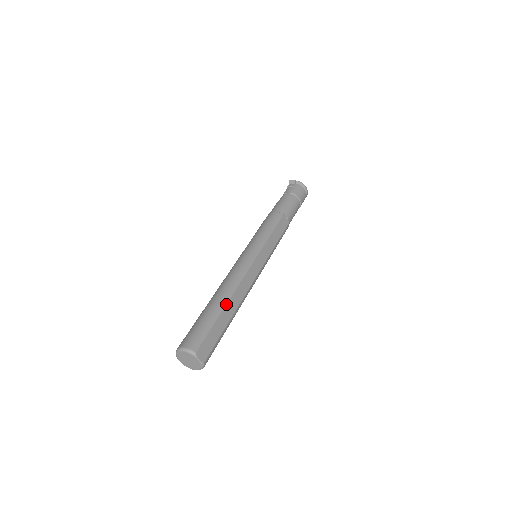
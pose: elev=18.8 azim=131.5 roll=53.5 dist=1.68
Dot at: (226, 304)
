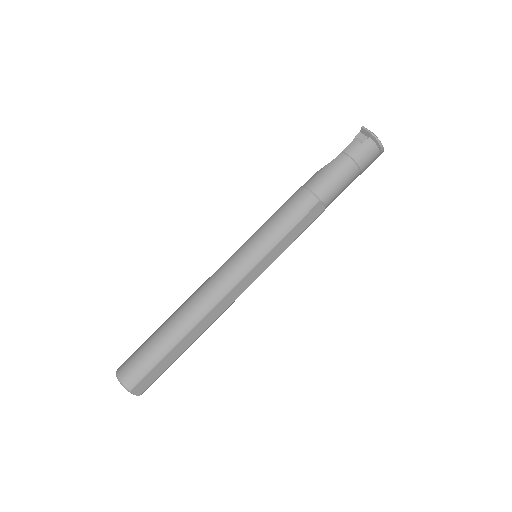
Dot at: (184, 336)
